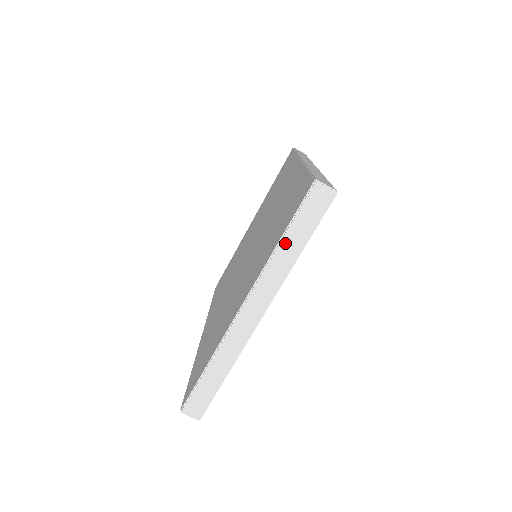
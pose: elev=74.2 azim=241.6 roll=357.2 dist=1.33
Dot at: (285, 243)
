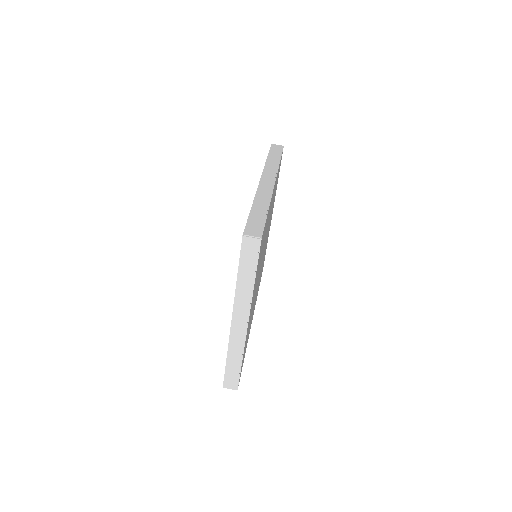
Dot at: (241, 278)
